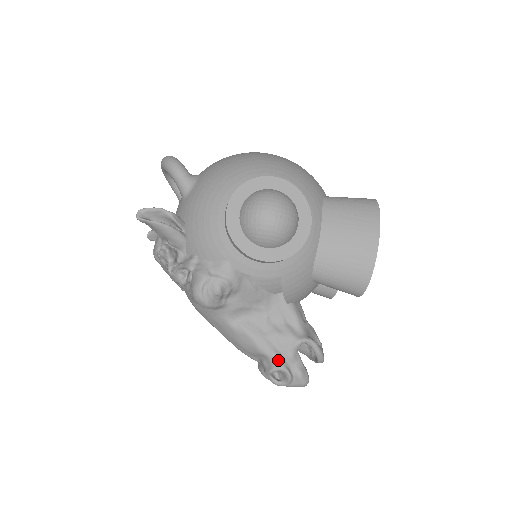
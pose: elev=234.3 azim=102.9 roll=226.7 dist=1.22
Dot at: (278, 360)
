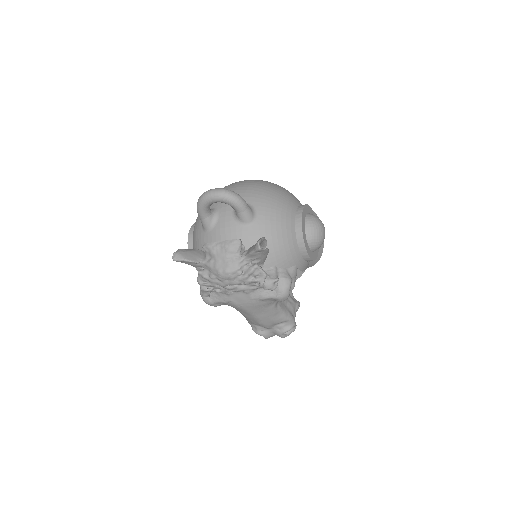
Dot at: (294, 320)
